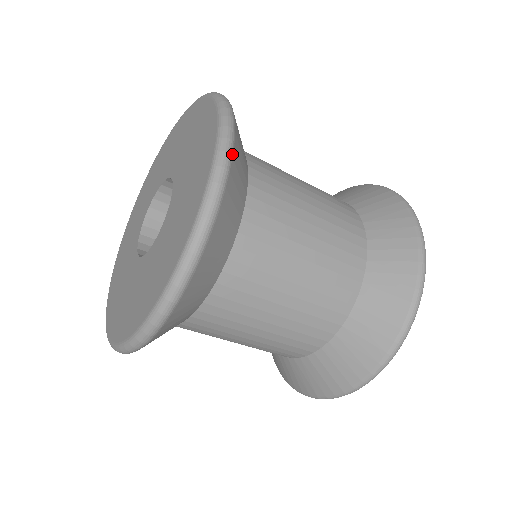
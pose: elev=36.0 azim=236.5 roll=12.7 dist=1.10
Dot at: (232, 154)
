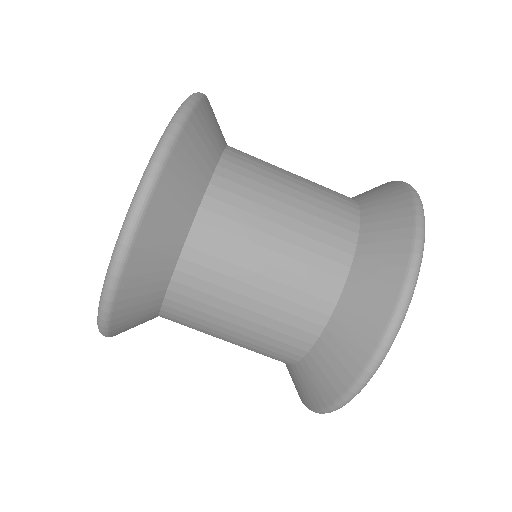
Dot at: (207, 98)
